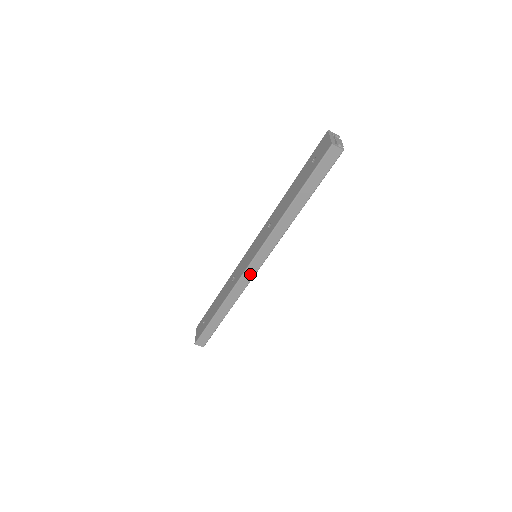
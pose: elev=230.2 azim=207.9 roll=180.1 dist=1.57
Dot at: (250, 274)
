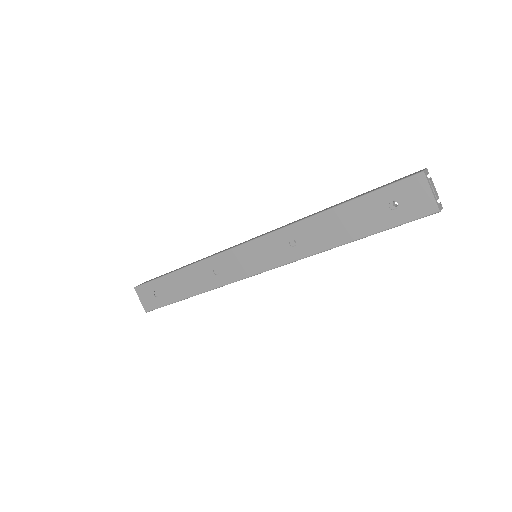
Dot at: occluded
